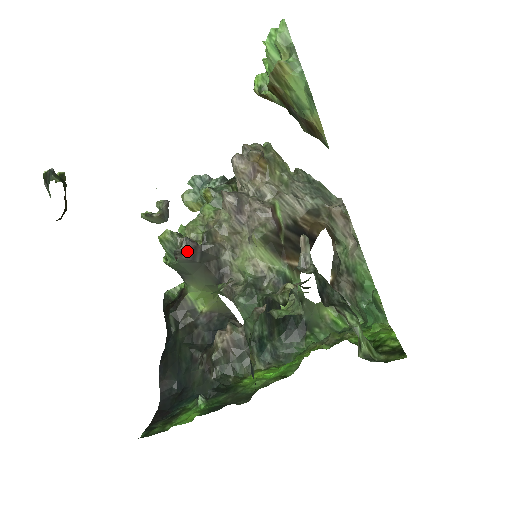
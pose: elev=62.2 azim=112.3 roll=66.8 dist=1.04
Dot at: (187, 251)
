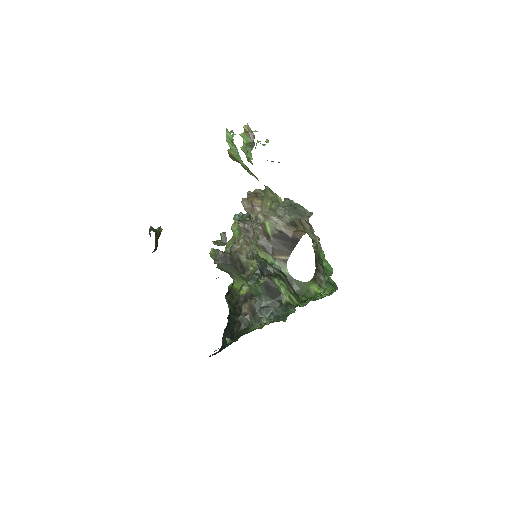
Dot at: (221, 259)
